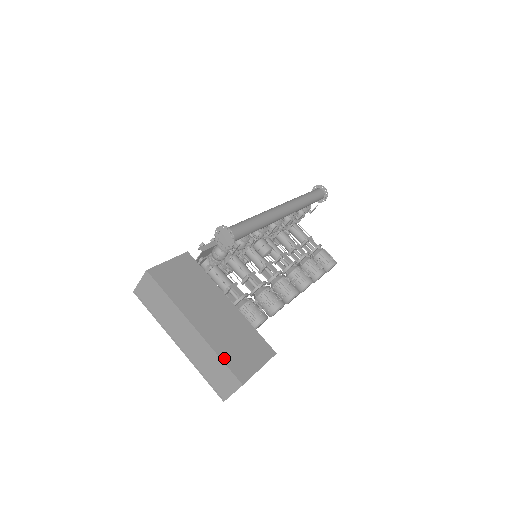
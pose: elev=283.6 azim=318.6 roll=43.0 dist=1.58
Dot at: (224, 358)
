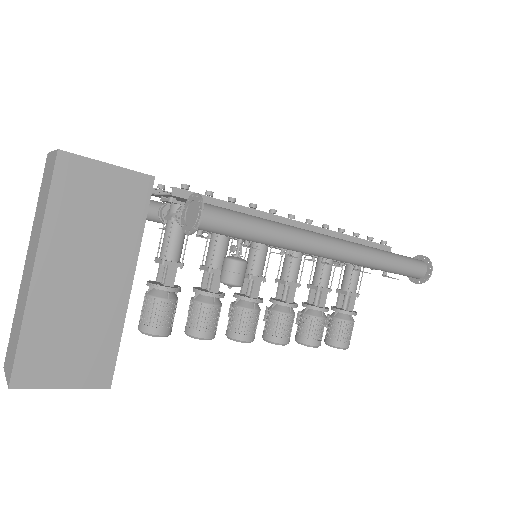
Dot at: (25, 339)
